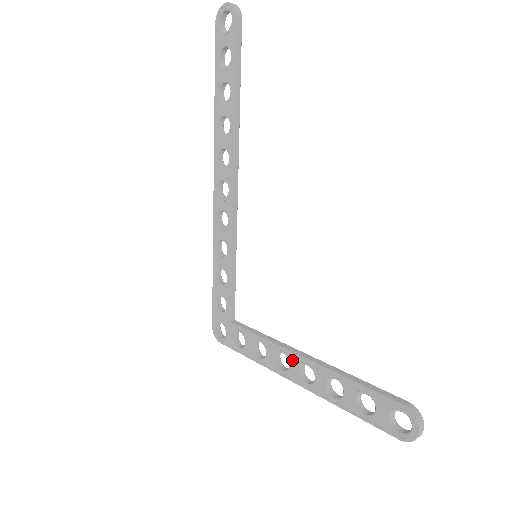
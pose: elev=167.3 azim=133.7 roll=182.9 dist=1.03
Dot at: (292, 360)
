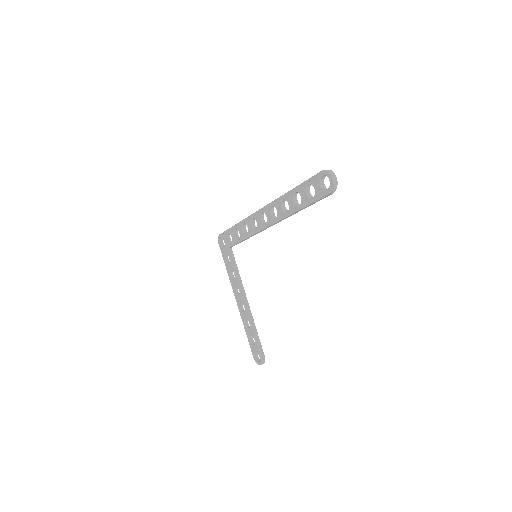
Dot at: (241, 297)
